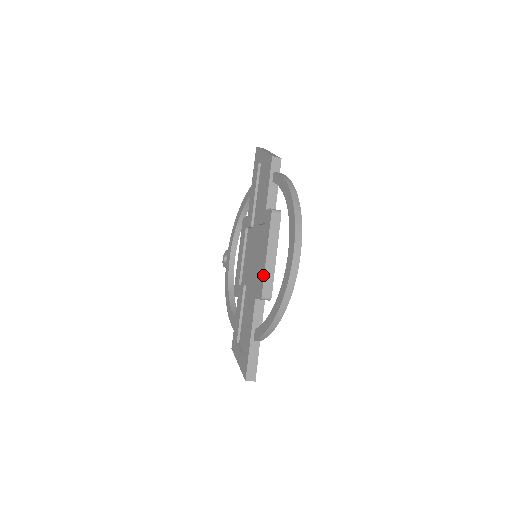
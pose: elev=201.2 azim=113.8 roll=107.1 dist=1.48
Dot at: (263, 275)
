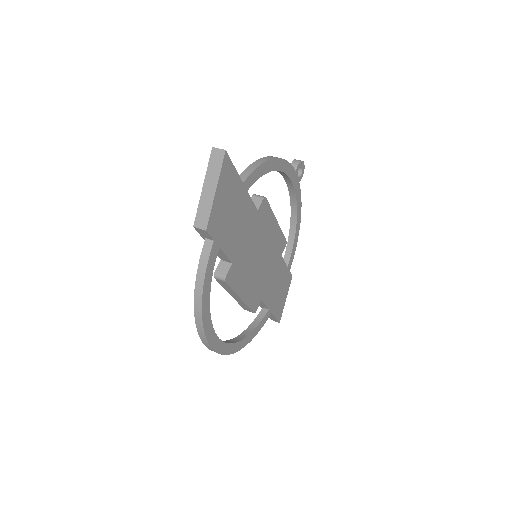
Dot at: occluded
